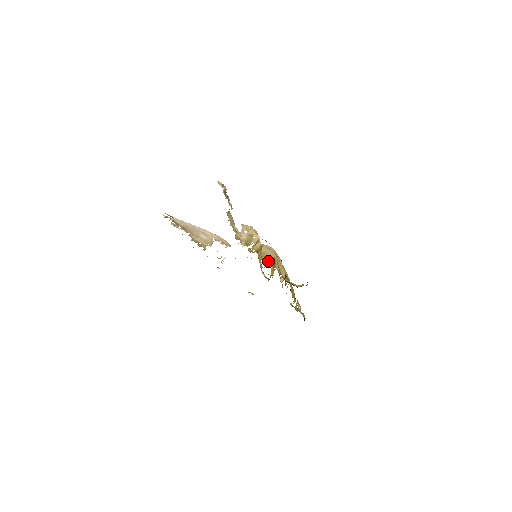
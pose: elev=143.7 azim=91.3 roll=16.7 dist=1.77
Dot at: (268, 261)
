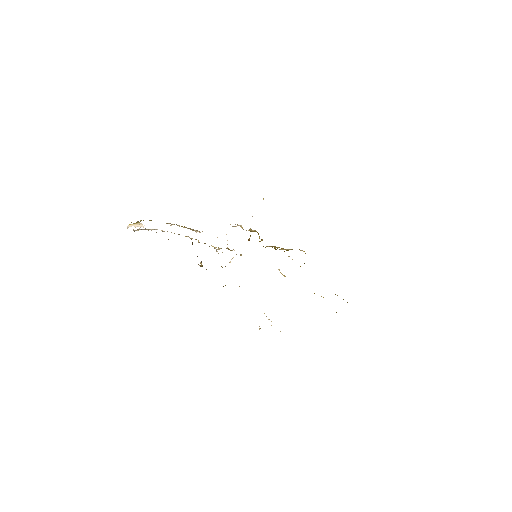
Dot at: (274, 247)
